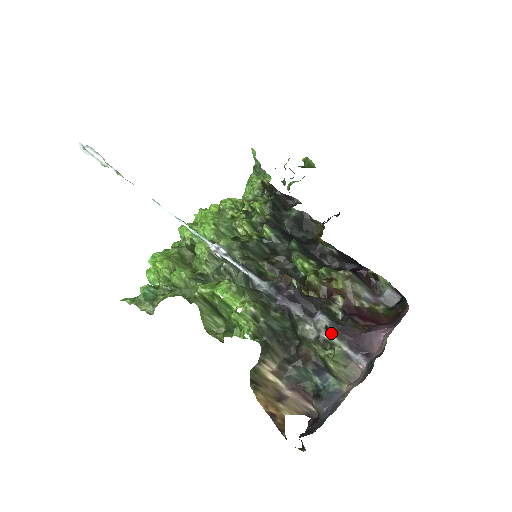
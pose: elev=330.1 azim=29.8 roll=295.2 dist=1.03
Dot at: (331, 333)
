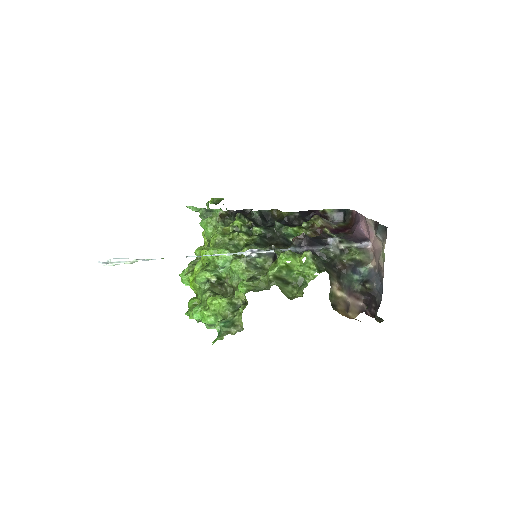
Dot at: (343, 243)
